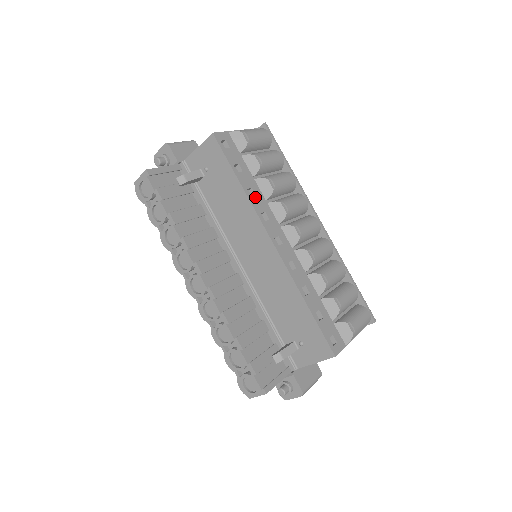
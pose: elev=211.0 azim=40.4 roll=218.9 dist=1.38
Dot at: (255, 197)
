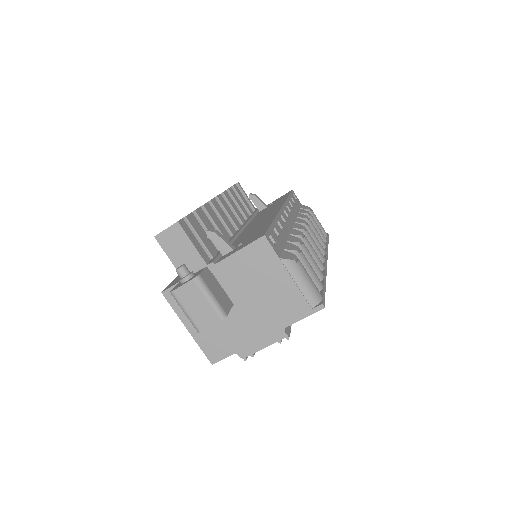
Dot at: occluded
